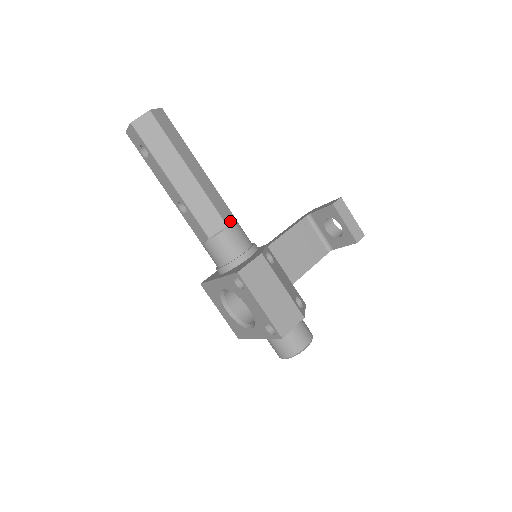
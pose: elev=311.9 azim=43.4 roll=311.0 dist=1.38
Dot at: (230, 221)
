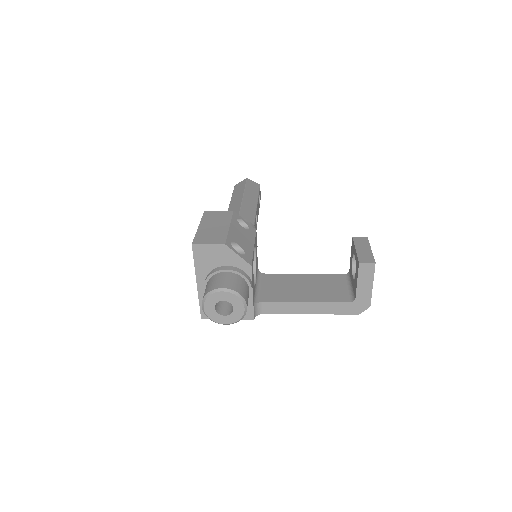
Dot at: (246, 220)
